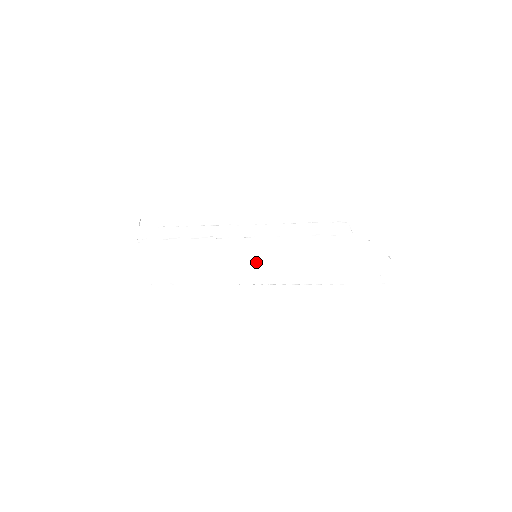
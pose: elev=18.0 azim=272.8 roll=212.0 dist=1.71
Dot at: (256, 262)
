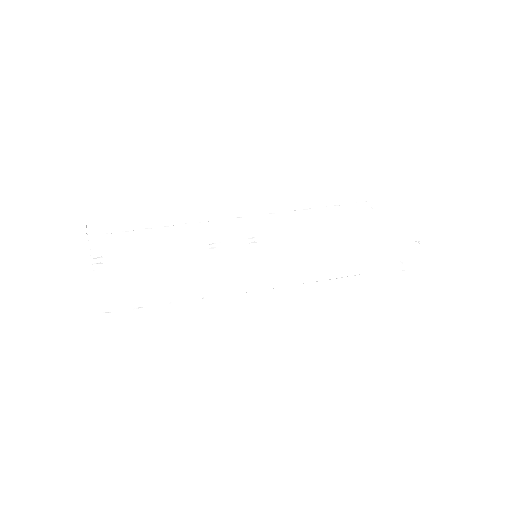
Dot at: (261, 266)
